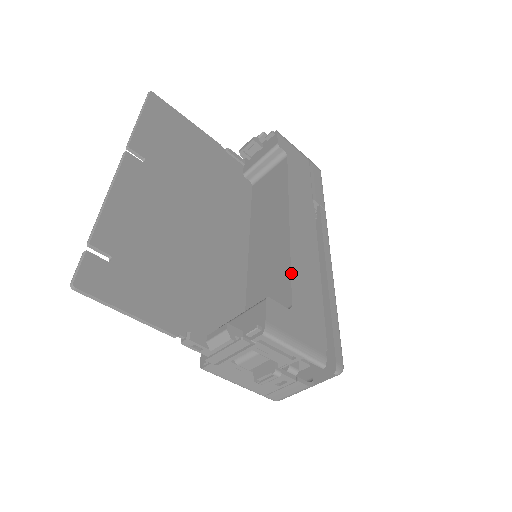
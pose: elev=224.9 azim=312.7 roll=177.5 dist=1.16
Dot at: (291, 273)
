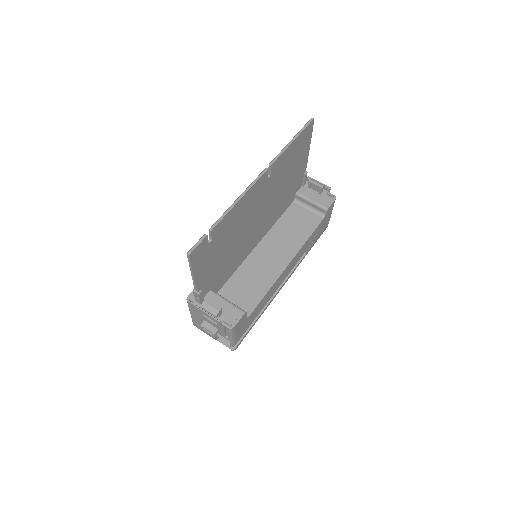
Dot at: (263, 298)
